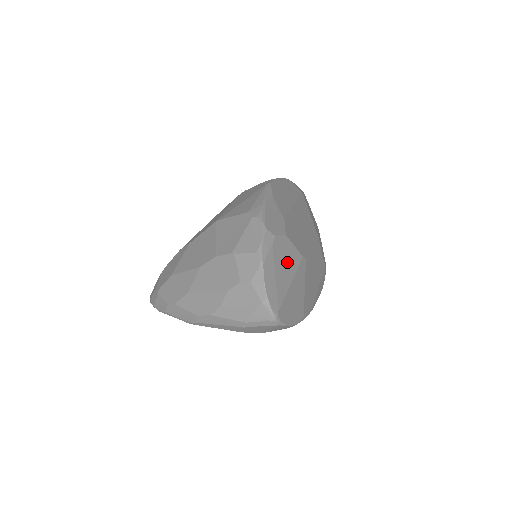
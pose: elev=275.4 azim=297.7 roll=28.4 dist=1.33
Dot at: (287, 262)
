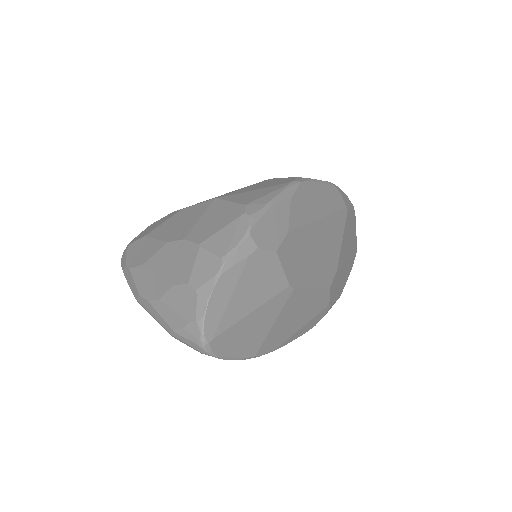
Dot at: (260, 284)
